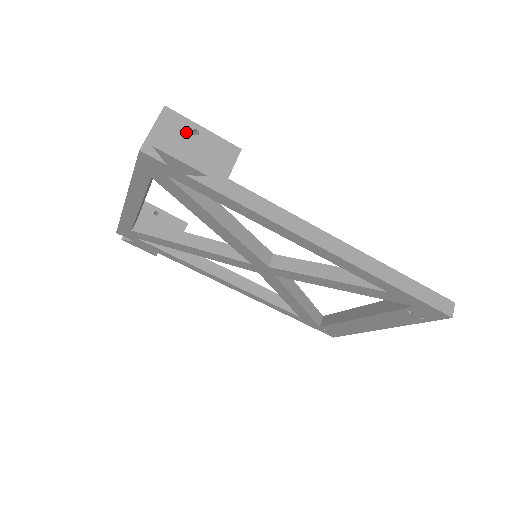
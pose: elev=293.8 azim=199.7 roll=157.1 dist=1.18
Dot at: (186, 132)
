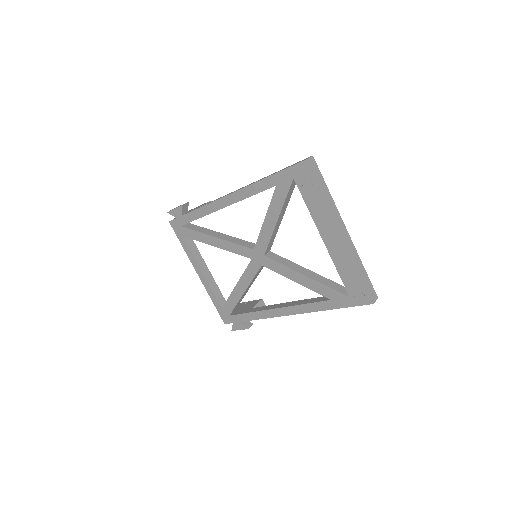
Dot at: (190, 210)
